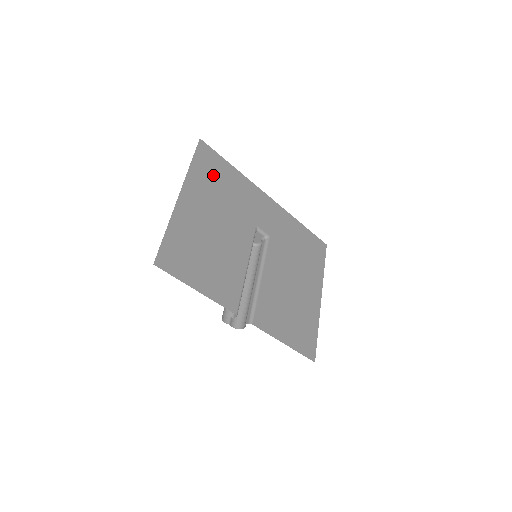
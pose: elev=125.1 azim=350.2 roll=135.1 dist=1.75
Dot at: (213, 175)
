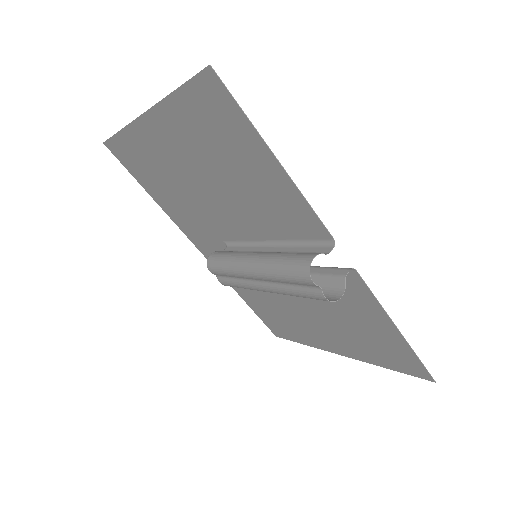
Dot at: (145, 167)
